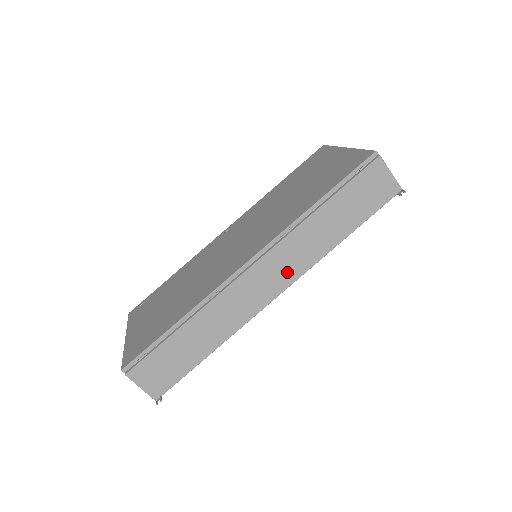
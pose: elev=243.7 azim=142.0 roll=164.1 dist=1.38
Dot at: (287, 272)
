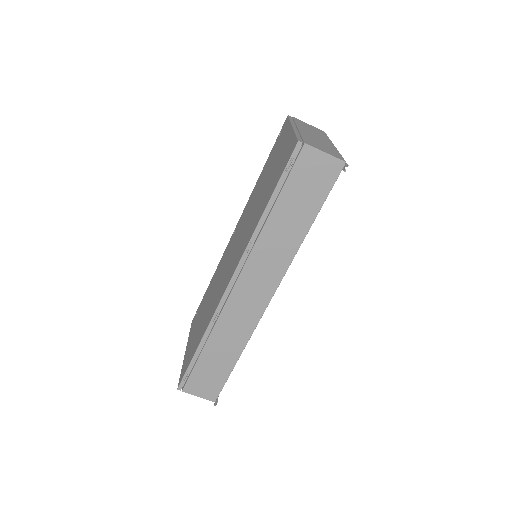
Dot at: (268, 278)
